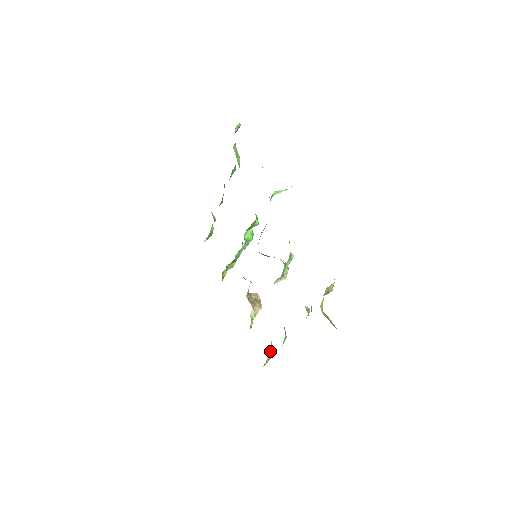
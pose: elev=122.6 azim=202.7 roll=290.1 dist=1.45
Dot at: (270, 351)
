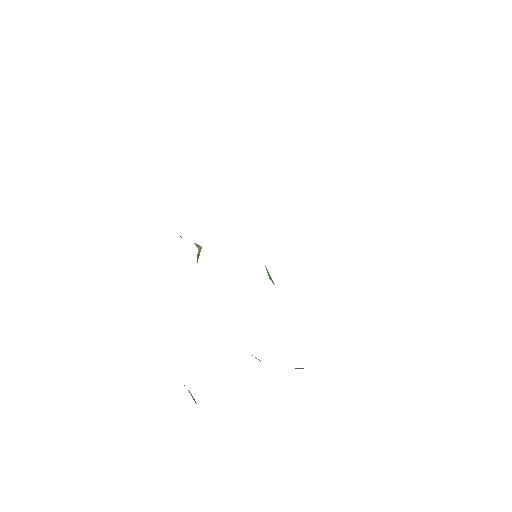
Dot at: occluded
